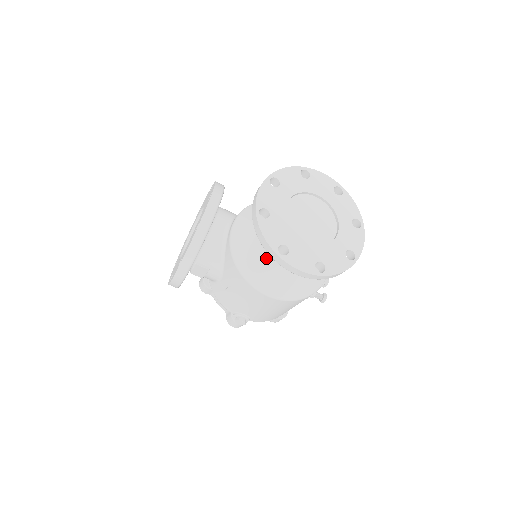
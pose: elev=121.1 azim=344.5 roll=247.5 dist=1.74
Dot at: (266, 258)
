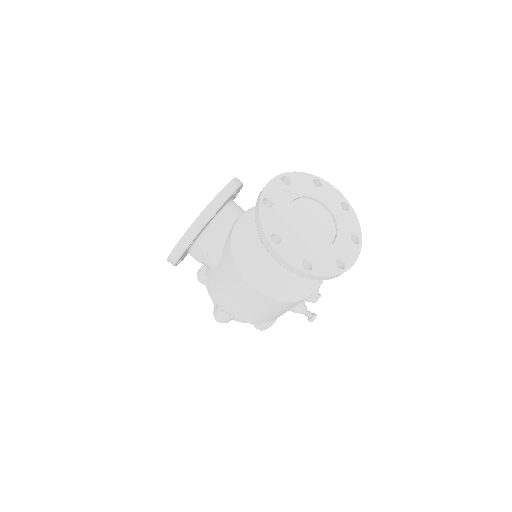
Dot at: (261, 251)
